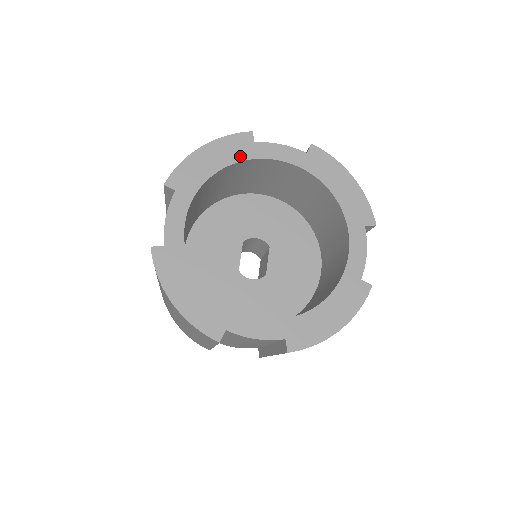
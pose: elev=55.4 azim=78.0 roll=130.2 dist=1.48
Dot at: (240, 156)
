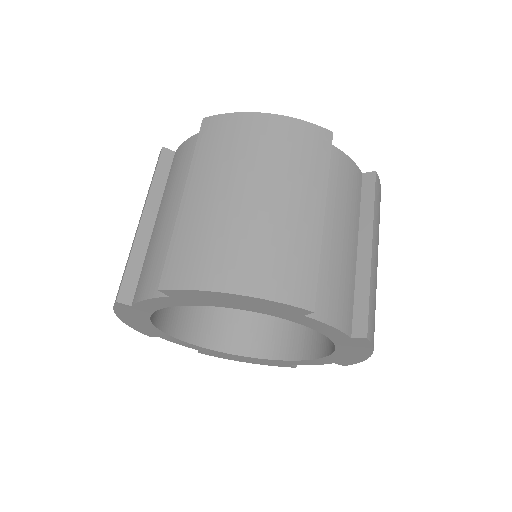
Dot at: (143, 315)
